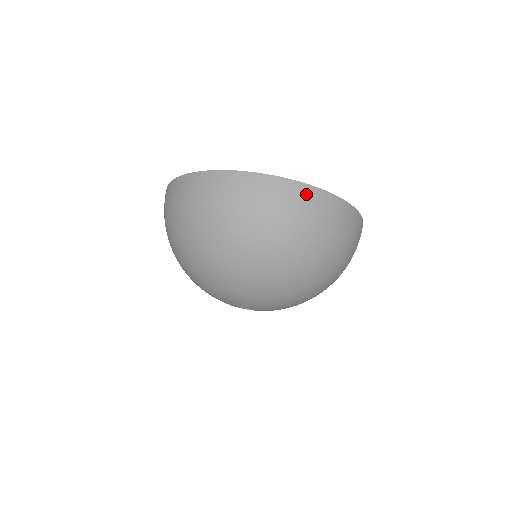
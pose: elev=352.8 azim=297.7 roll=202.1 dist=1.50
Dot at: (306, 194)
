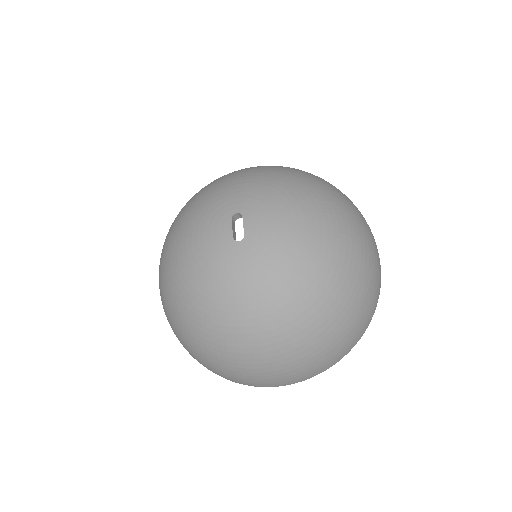
Dot at: occluded
